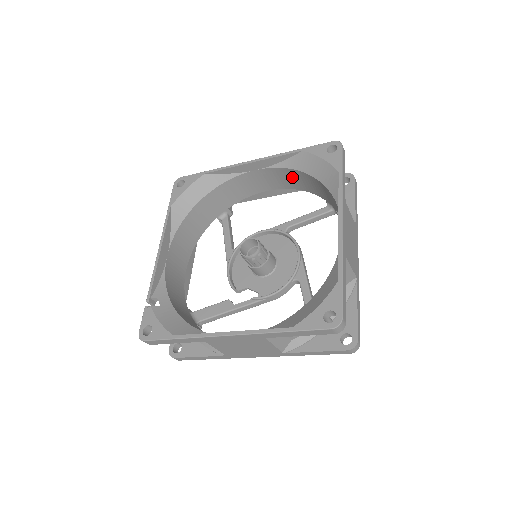
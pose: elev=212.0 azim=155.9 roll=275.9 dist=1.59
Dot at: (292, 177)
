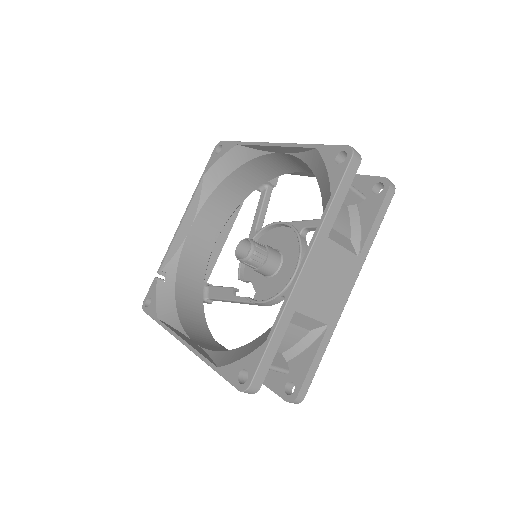
Dot at: occluded
